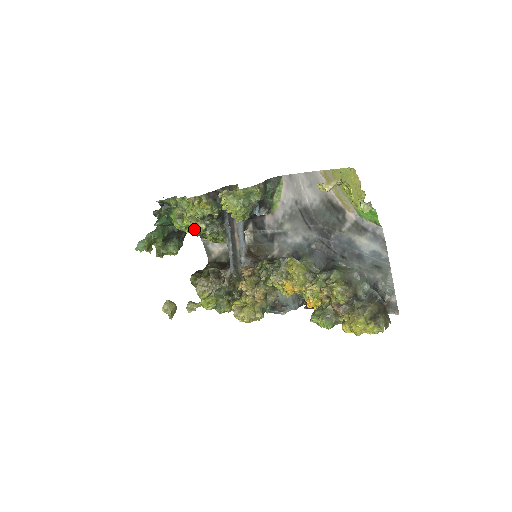
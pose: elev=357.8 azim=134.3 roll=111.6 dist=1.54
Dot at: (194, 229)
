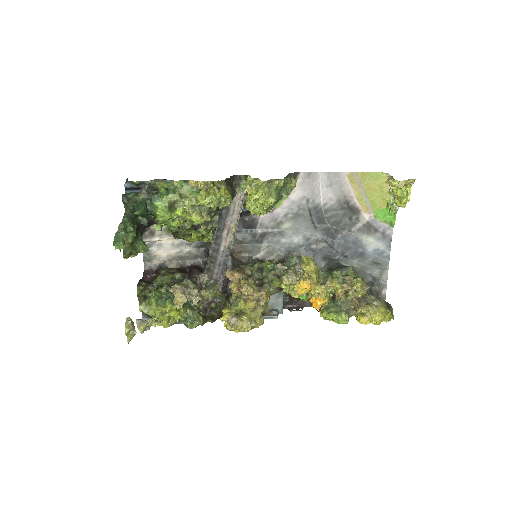
Dot at: occluded
